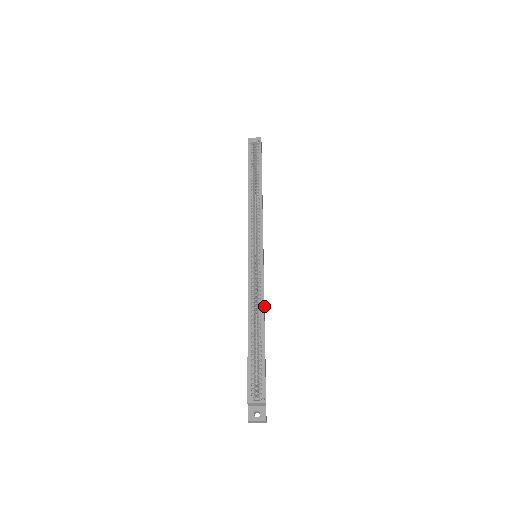
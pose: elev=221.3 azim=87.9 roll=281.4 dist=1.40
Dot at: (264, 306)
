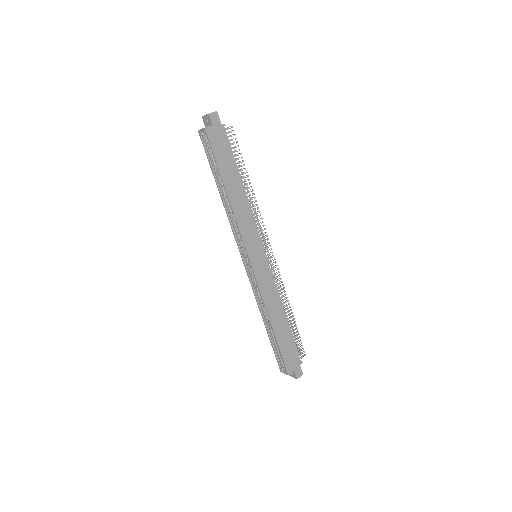
Dot at: (277, 297)
